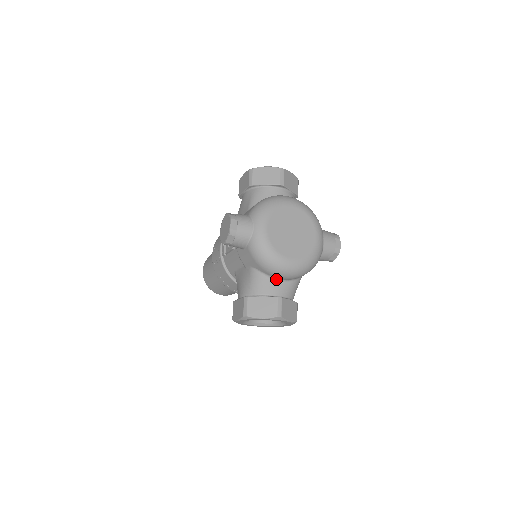
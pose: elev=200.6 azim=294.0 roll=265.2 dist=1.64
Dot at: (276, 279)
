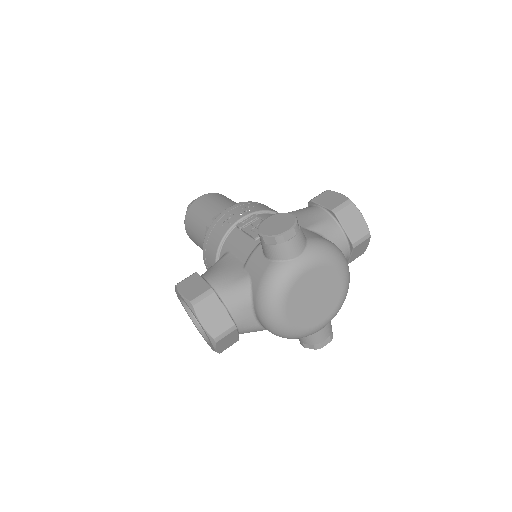
Dot at: (253, 311)
